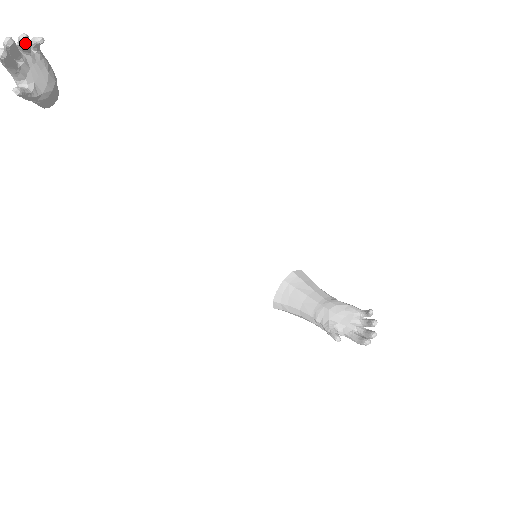
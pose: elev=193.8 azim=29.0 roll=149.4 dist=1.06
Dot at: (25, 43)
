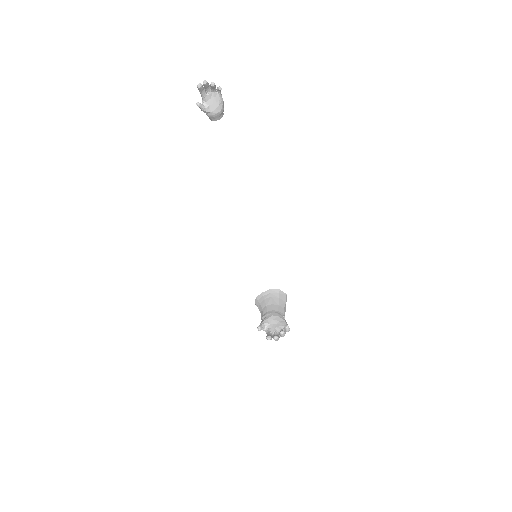
Dot at: (212, 86)
